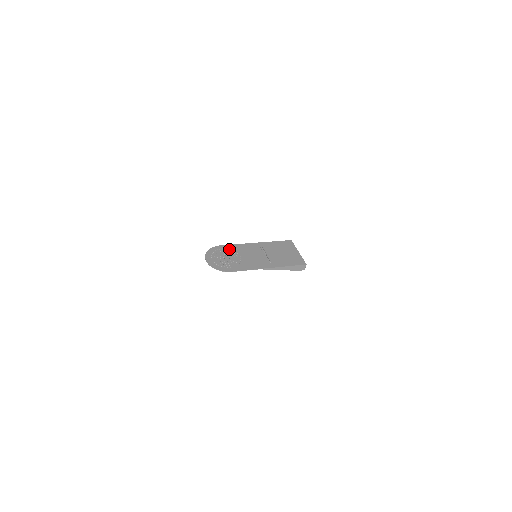
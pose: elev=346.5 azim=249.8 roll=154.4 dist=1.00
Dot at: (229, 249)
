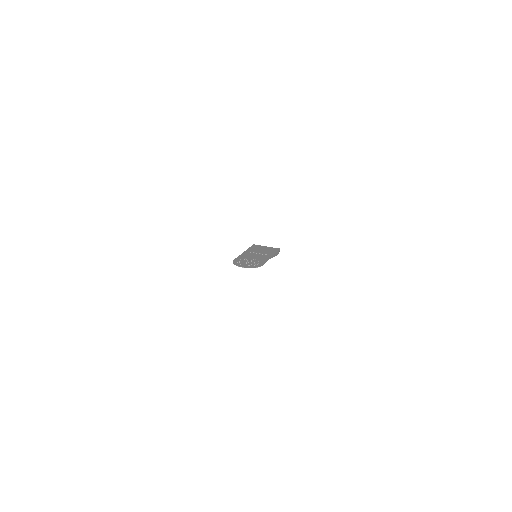
Dot at: (241, 259)
